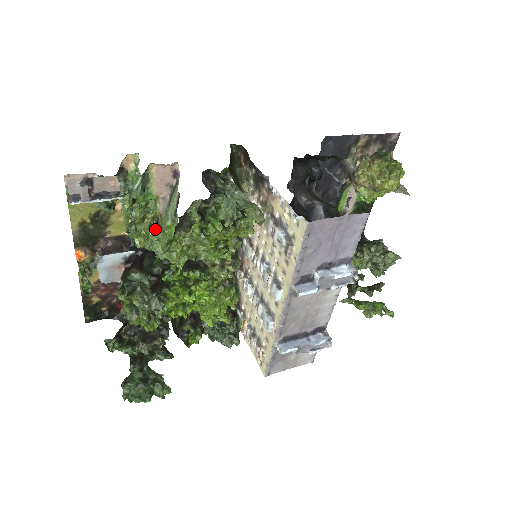
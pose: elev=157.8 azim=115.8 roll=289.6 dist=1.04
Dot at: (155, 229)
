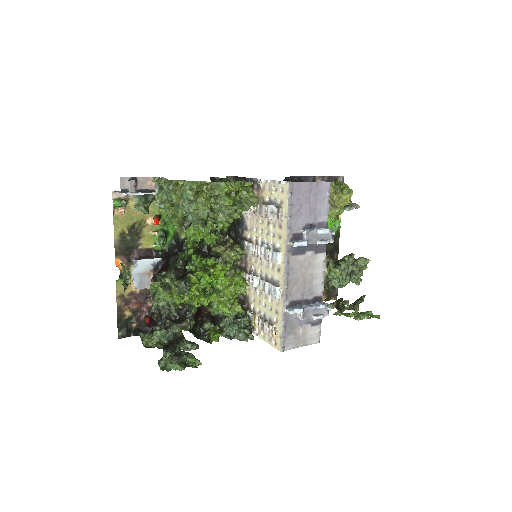
Dot at: occluded
